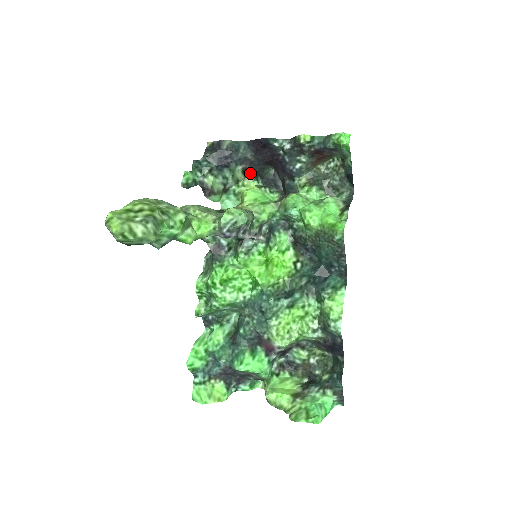
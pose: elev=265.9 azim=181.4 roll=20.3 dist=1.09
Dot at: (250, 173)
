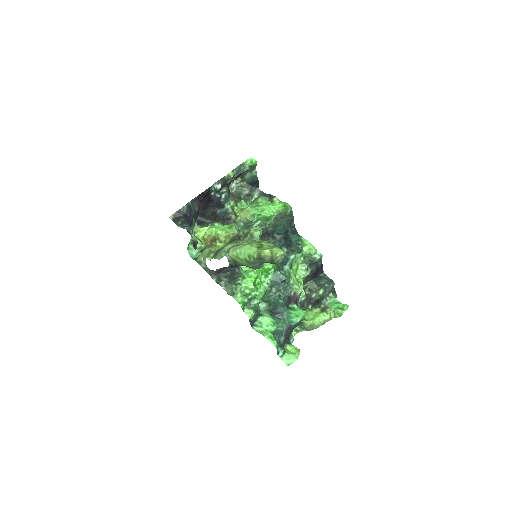
Dot at: (195, 222)
